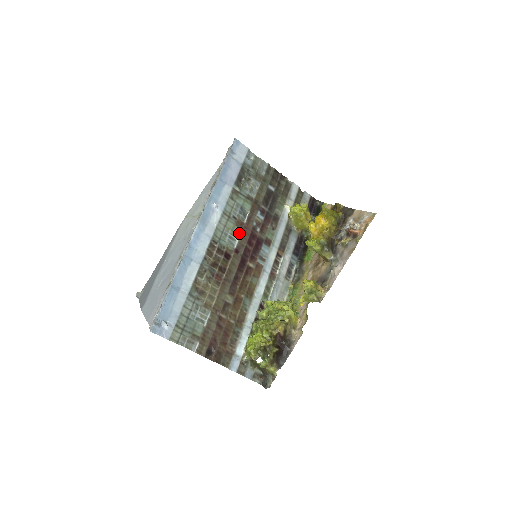
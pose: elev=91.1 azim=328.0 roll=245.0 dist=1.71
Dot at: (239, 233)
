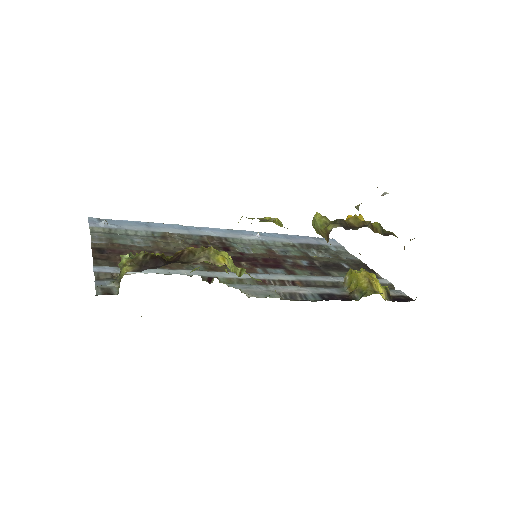
Dot at: (262, 253)
